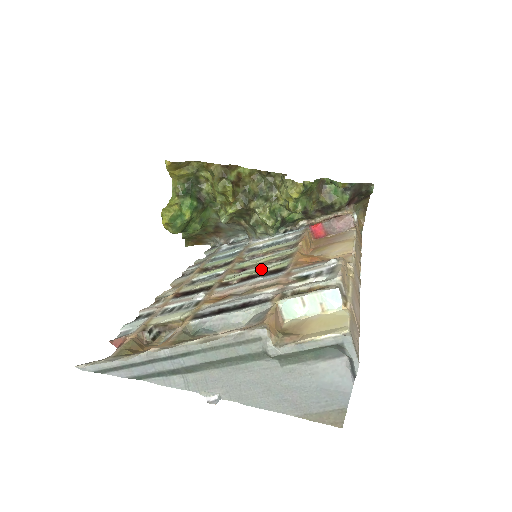
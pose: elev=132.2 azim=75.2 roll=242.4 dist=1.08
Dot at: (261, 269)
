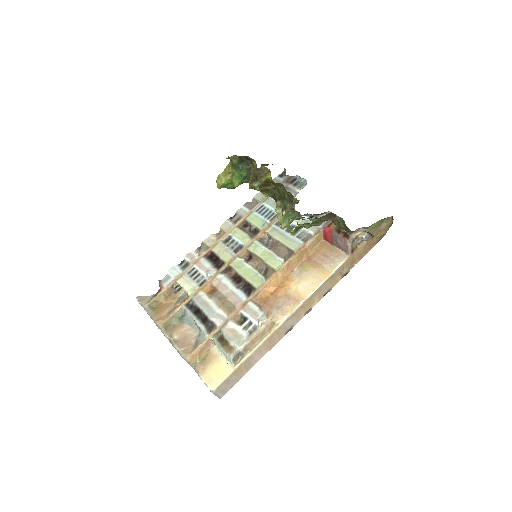
Dot at: (250, 273)
